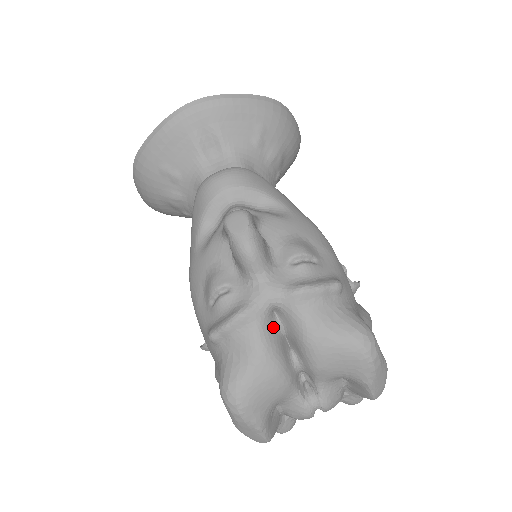
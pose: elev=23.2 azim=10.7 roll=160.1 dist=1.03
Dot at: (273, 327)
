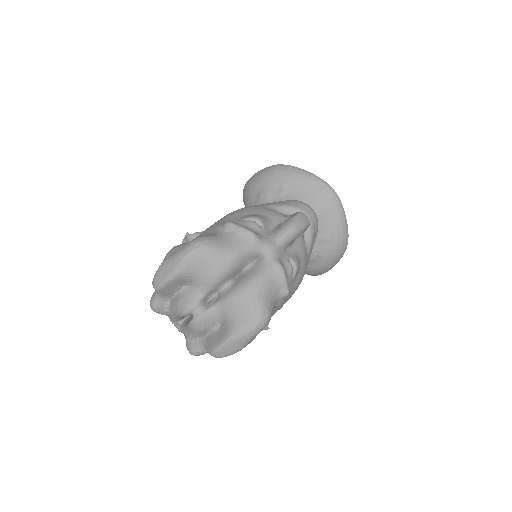
Dot at: (249, 260)
